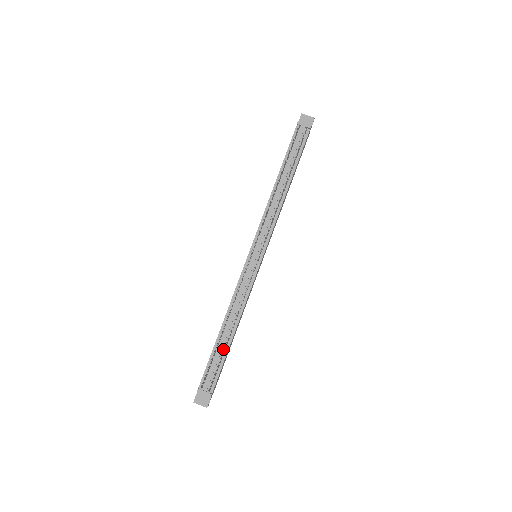
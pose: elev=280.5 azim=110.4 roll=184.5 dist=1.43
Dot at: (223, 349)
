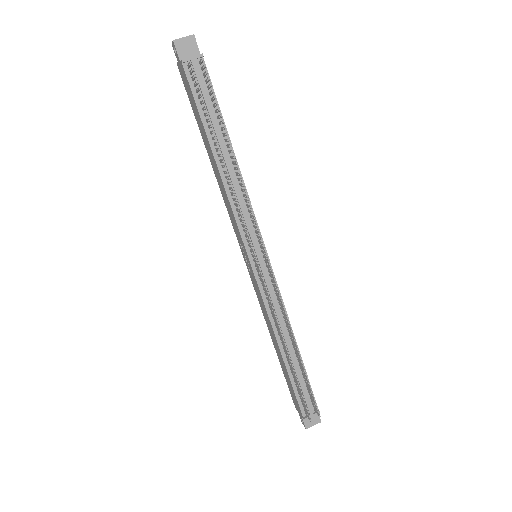
Dot at: (298, 369)
